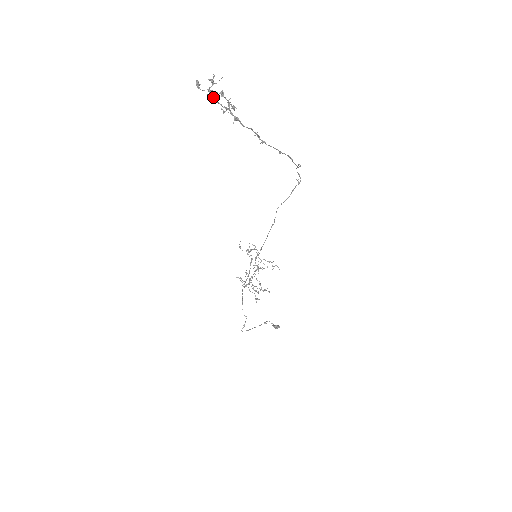
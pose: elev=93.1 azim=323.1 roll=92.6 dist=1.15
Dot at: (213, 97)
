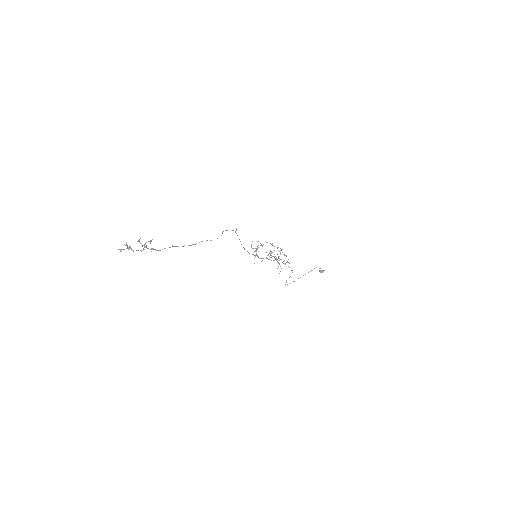
Dot at: (132, 250)
